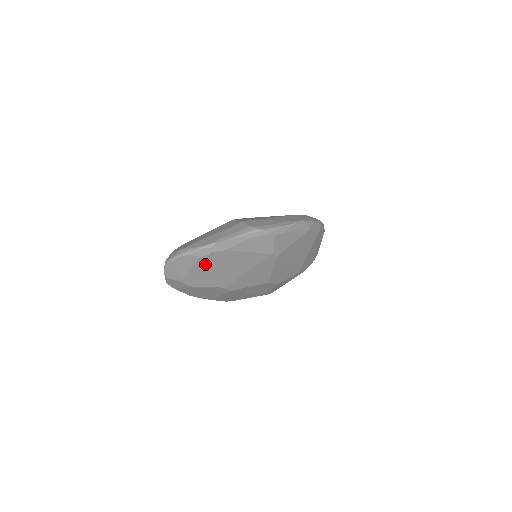
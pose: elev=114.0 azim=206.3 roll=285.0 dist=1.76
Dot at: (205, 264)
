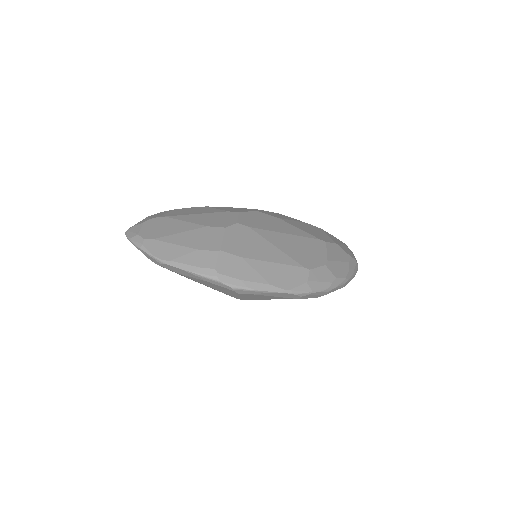
Dot at: occluded
